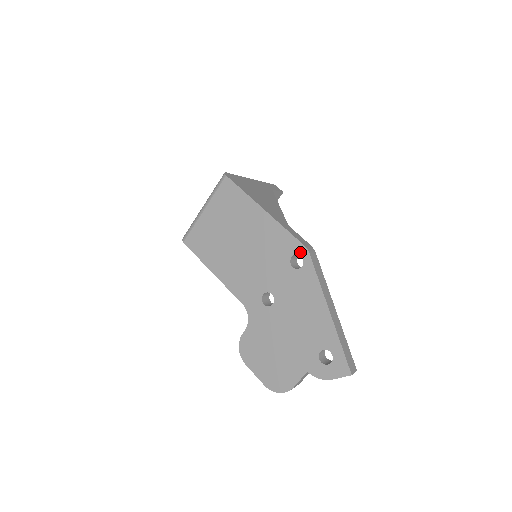
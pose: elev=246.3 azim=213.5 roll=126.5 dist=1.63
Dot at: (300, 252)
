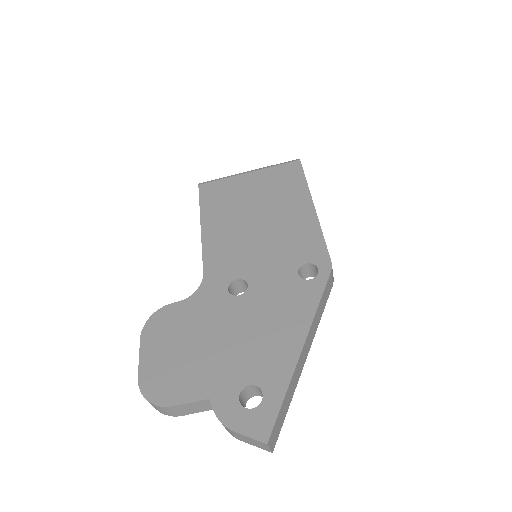
Dot at: (321, 264)
